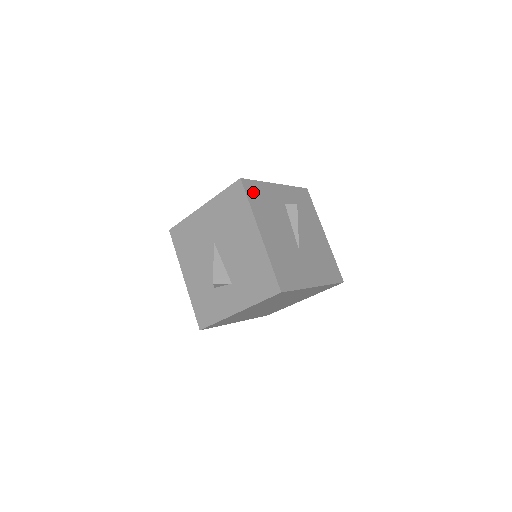
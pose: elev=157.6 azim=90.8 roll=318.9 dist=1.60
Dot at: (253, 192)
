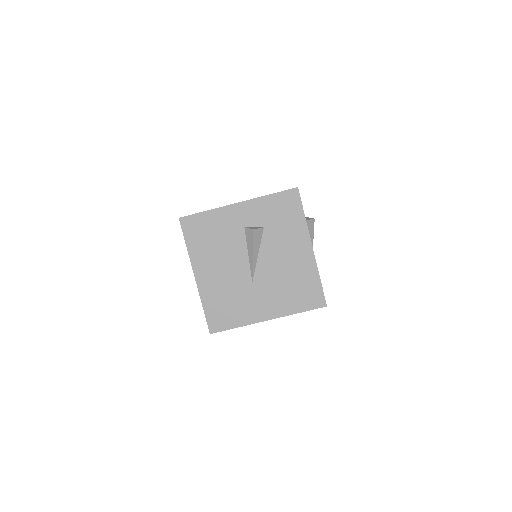
Dot at: (194, 229)
